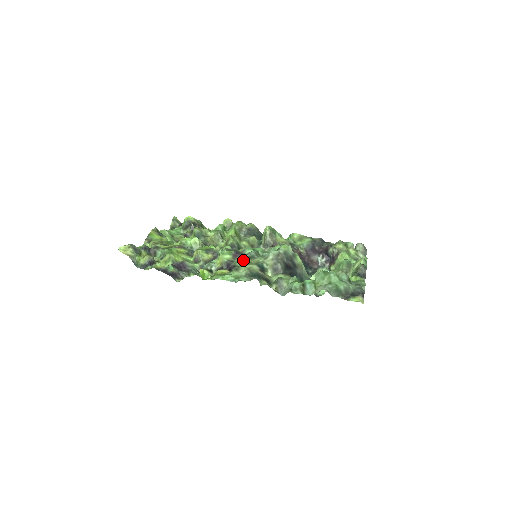
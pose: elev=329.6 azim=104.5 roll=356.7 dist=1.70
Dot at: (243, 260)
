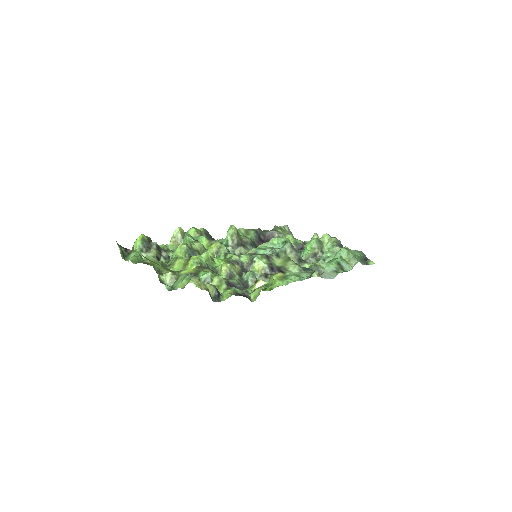
Dot at: (276, 260)
